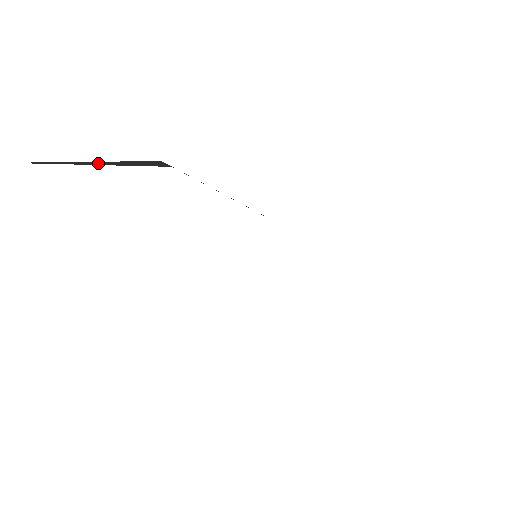
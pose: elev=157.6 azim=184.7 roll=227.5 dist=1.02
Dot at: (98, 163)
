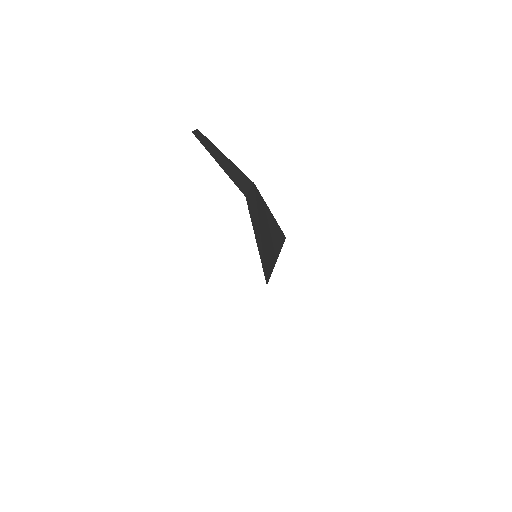
Dot at: (224, 165)
